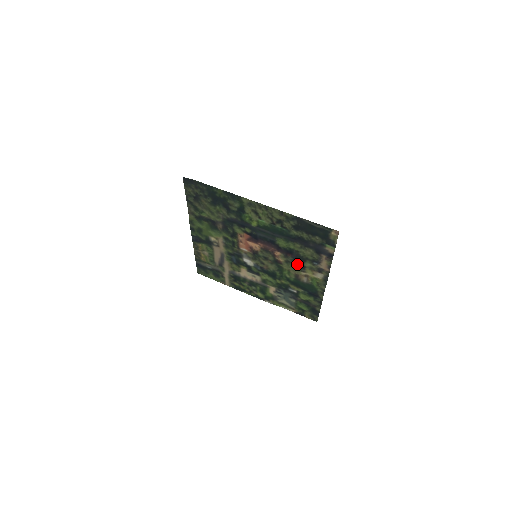
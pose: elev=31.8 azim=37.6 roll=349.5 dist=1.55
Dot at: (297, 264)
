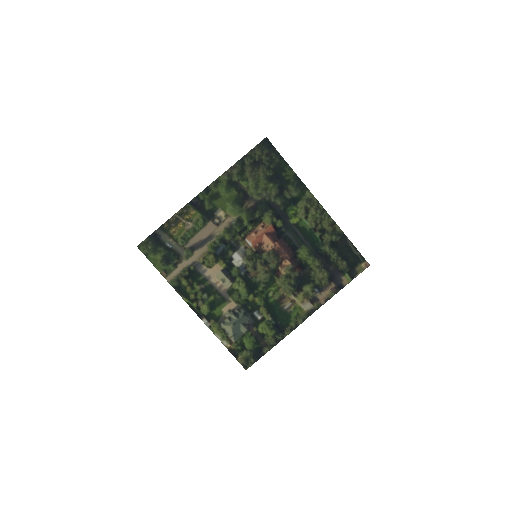
Dot at: (297, 283)
